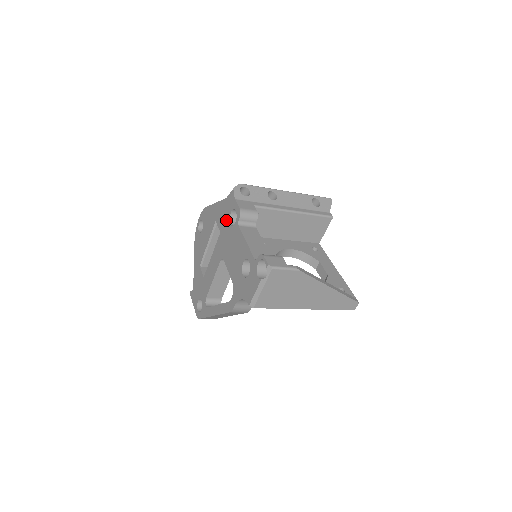
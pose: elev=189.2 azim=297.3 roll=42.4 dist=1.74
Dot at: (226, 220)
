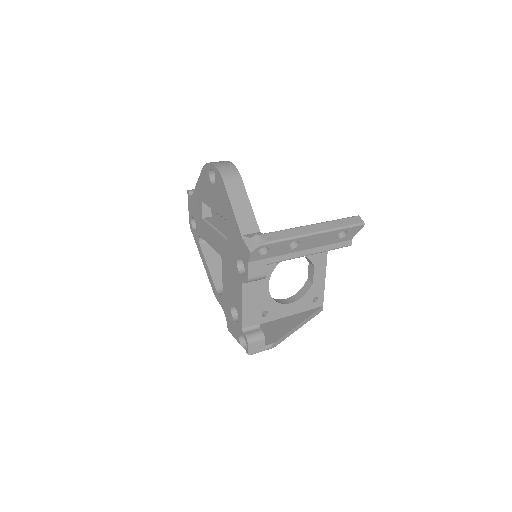
Dot at: (235, 250)
